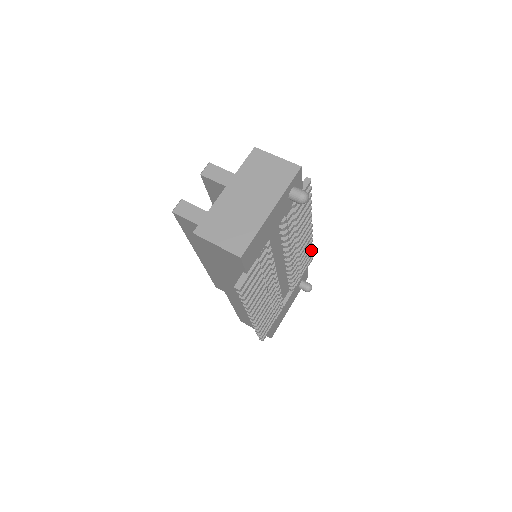
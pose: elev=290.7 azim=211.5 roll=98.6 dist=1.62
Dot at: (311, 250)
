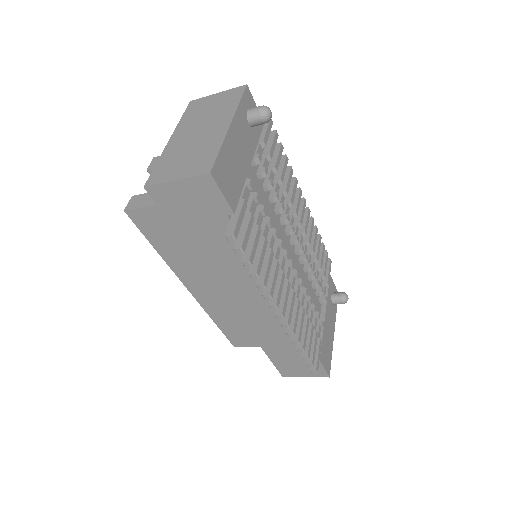
Dot at: (322, 245)
